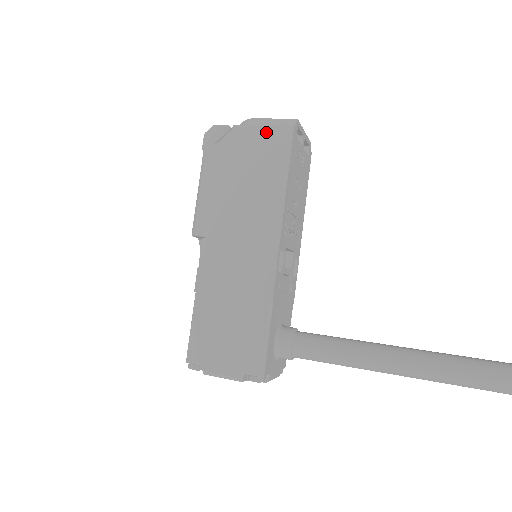
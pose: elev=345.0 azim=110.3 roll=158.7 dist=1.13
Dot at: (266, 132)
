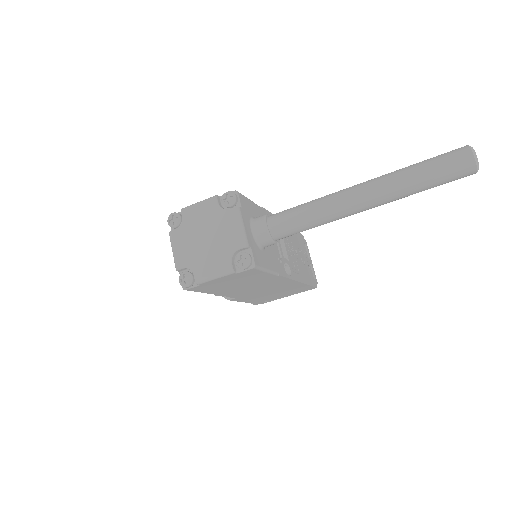
Dot at: occluded
